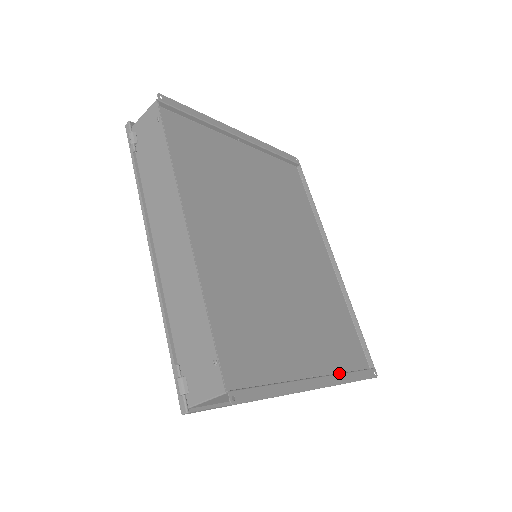
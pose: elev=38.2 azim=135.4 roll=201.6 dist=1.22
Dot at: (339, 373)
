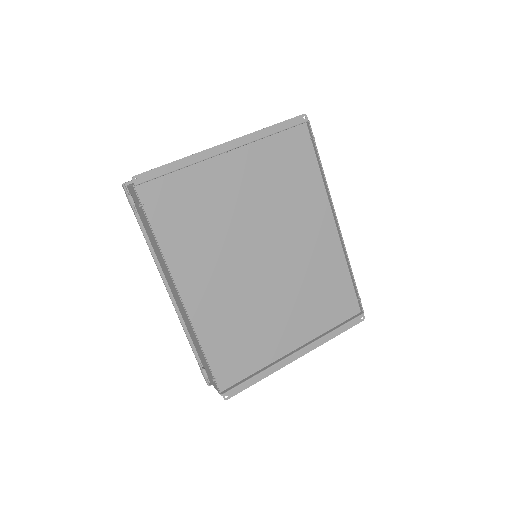
Dot at: (321, 337)
